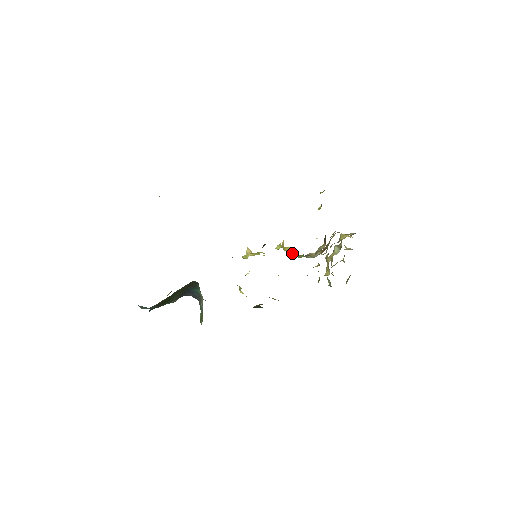
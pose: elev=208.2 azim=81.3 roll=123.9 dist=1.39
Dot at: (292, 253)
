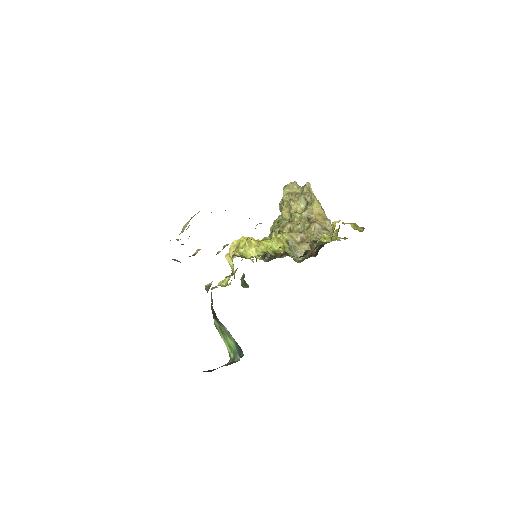
Dot at: occluded
